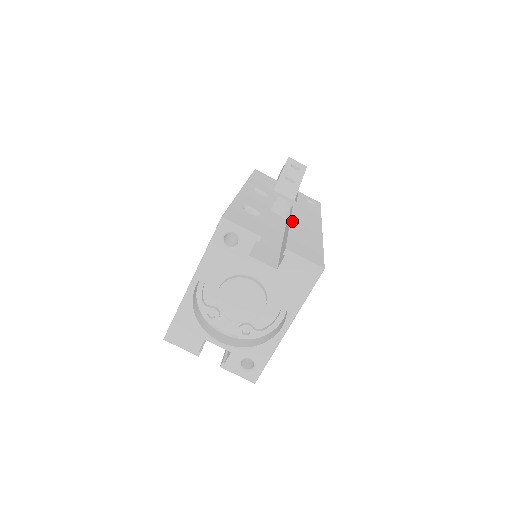
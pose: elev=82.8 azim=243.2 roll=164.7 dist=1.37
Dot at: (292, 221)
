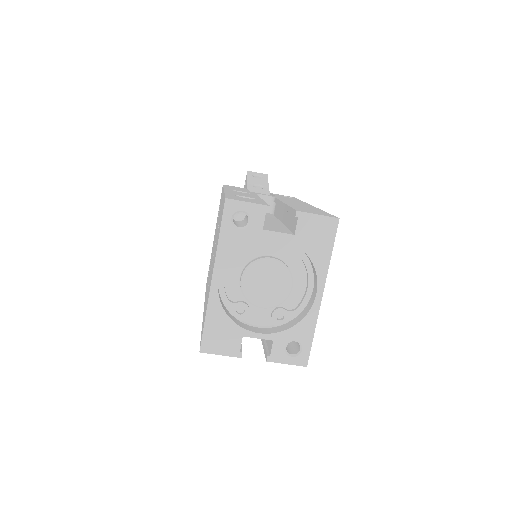
Dot at: (284, 202)
